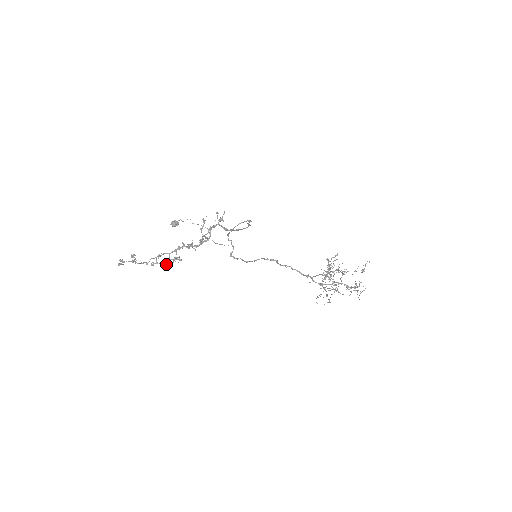
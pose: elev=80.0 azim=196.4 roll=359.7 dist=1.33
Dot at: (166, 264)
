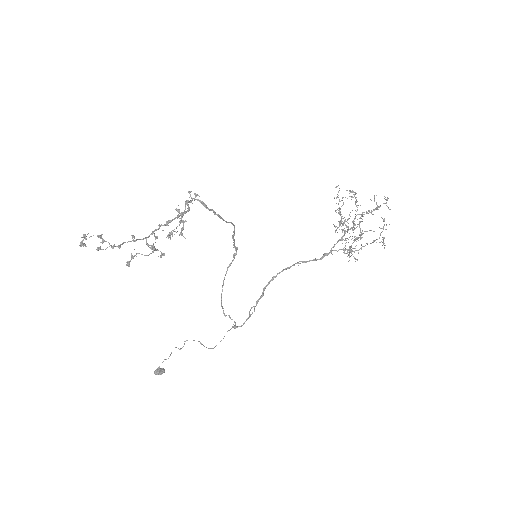
Dot at: (145, 255)
